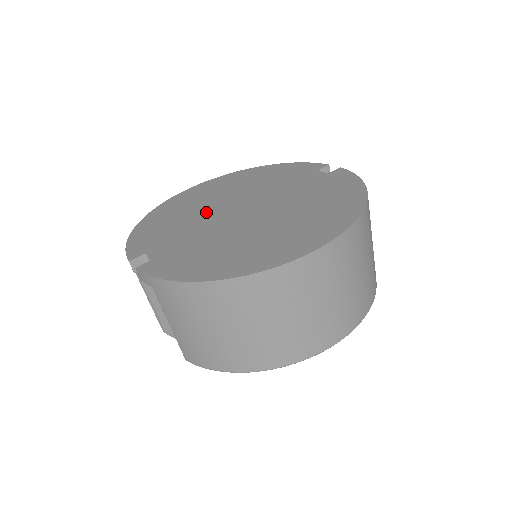
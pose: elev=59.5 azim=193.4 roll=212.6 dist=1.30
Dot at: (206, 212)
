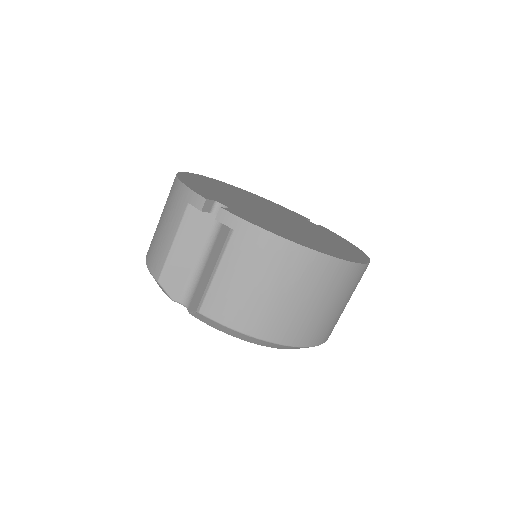
Dot at: (241, 200)
